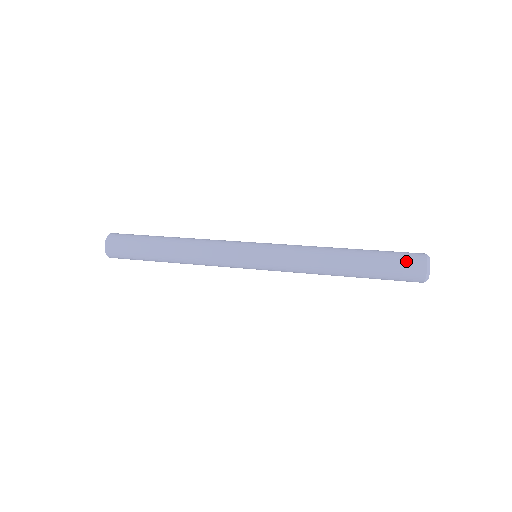
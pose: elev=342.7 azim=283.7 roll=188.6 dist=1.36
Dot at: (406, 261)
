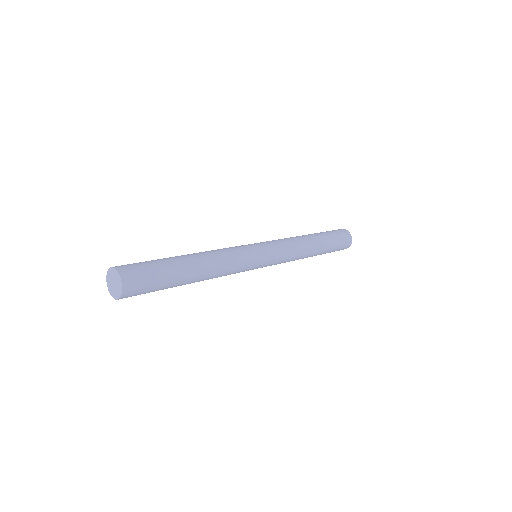
Dot at: (339, 231)
